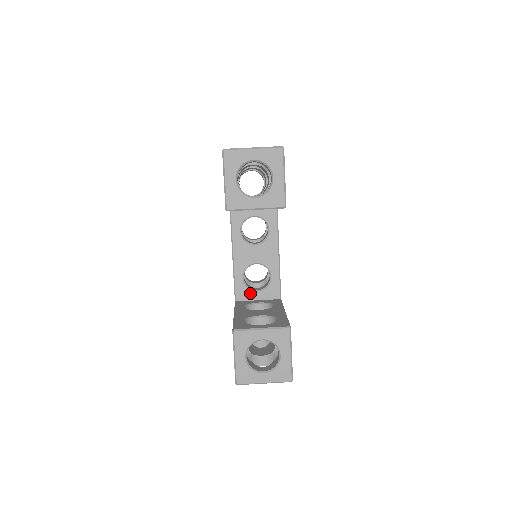
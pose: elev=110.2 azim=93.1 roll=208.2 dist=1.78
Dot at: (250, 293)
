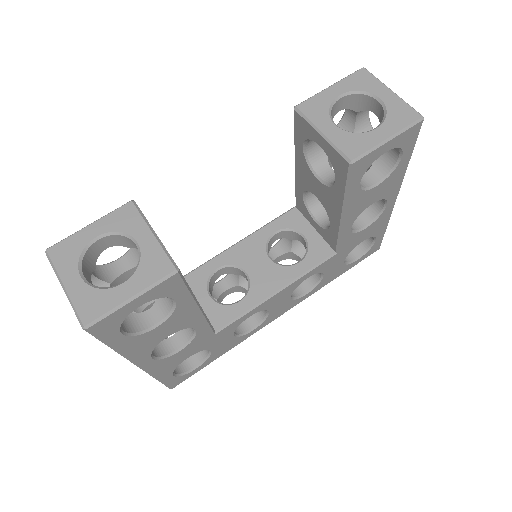
Dot at: (202, 288)
